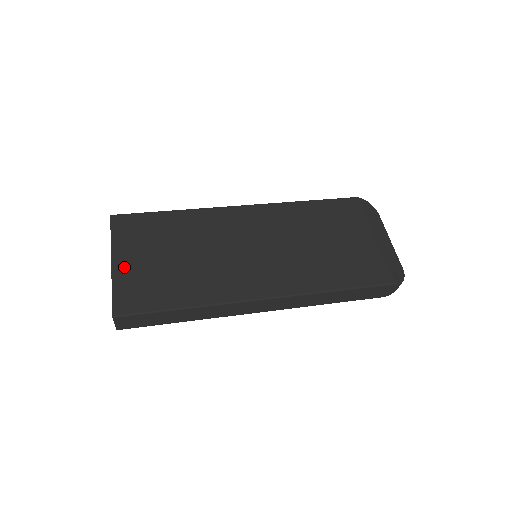
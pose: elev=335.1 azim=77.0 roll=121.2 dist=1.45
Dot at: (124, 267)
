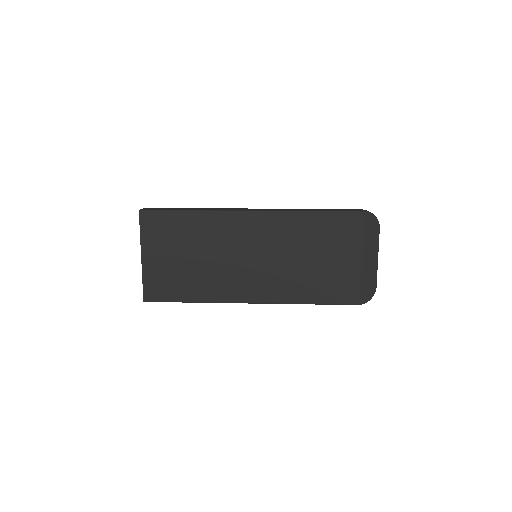
Dot at: (151, 263)
